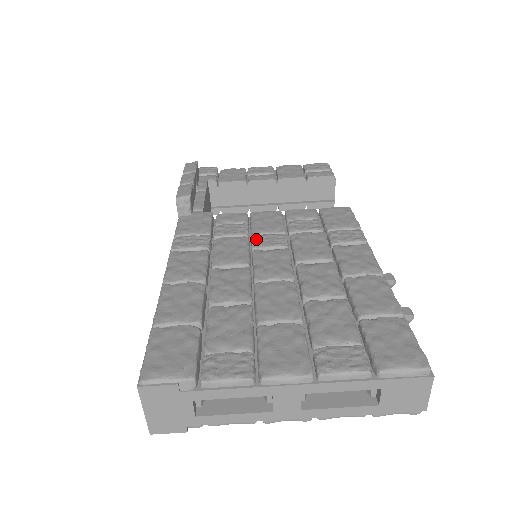
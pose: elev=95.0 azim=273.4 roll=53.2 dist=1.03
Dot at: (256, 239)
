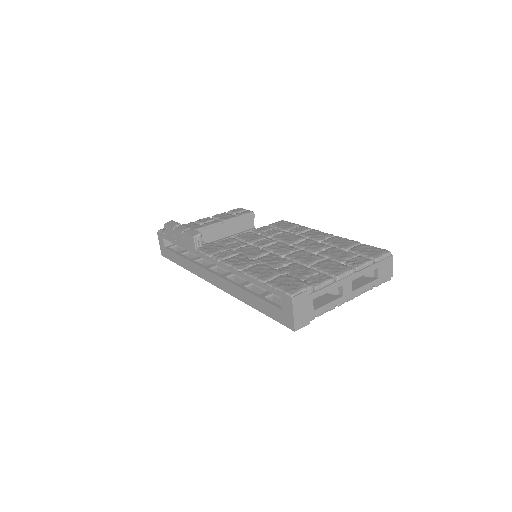
Dot at: (257, 244)
